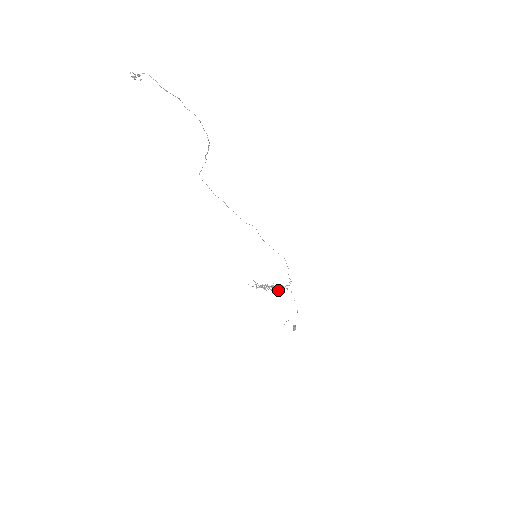
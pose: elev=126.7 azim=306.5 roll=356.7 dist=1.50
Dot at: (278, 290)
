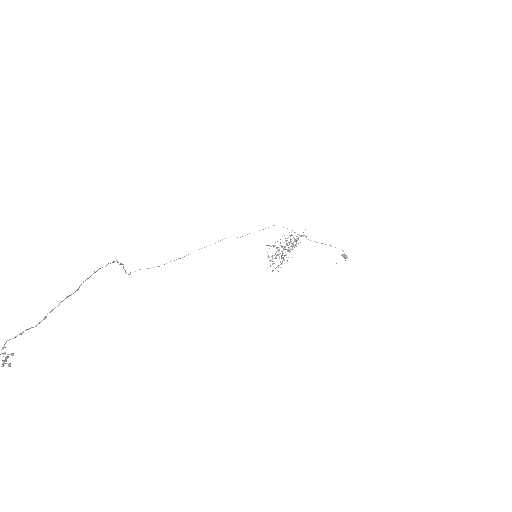
Dot at: (293, 245)
